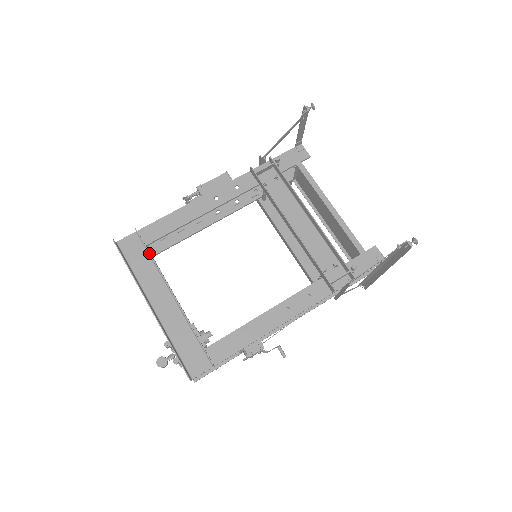
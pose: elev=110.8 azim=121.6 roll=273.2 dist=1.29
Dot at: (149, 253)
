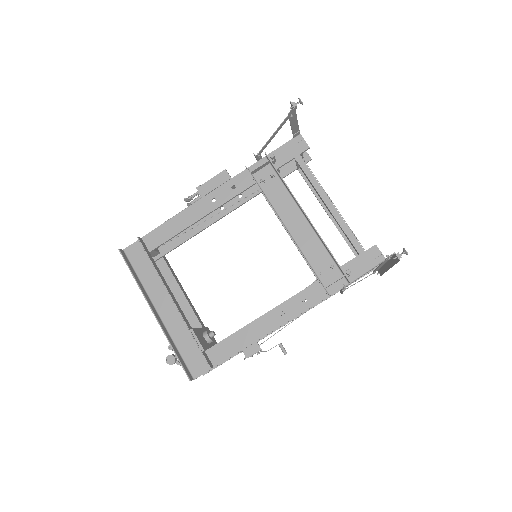
Dot at: (151, 261)
